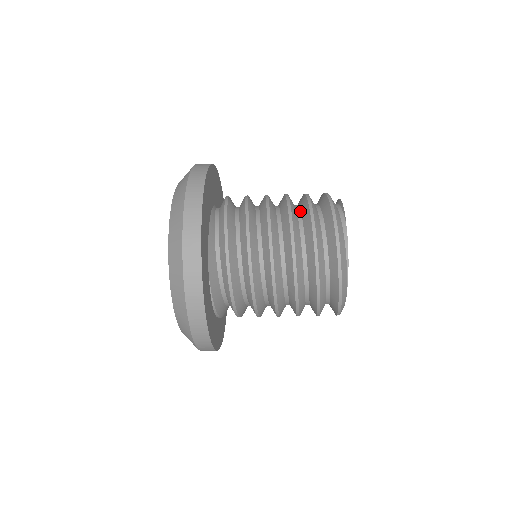
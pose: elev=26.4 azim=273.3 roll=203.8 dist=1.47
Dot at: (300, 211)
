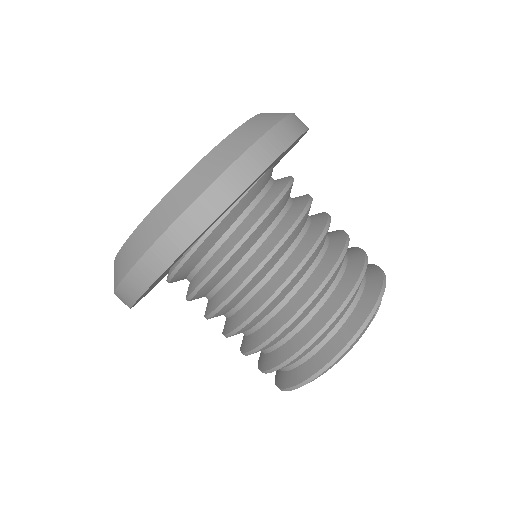
Dot at: occluded
